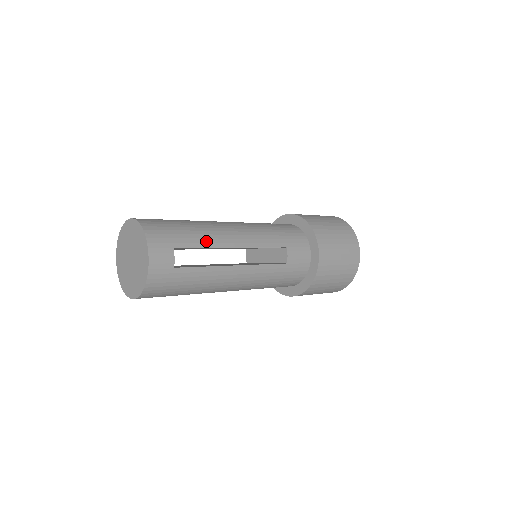
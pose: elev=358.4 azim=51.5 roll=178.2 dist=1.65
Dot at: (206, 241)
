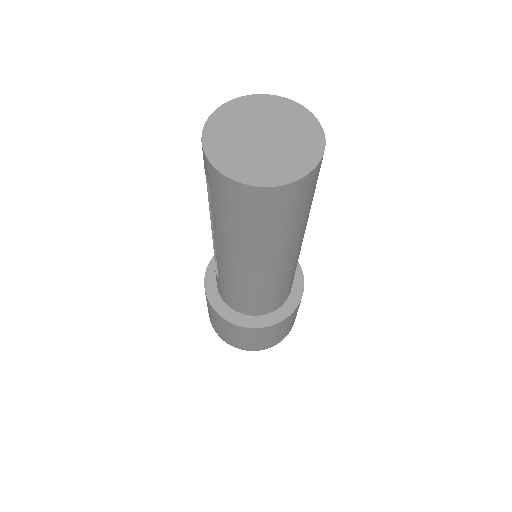
Dot at: occluded
